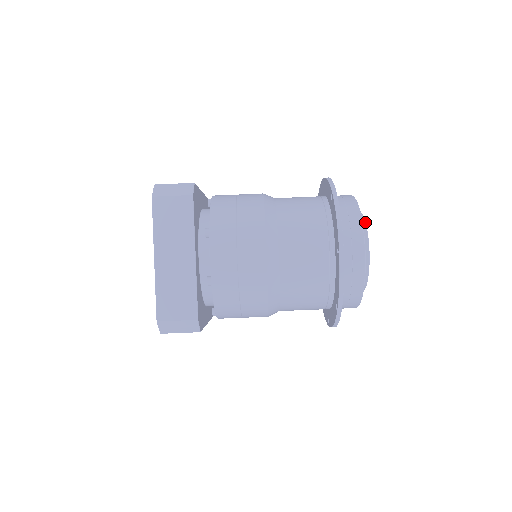
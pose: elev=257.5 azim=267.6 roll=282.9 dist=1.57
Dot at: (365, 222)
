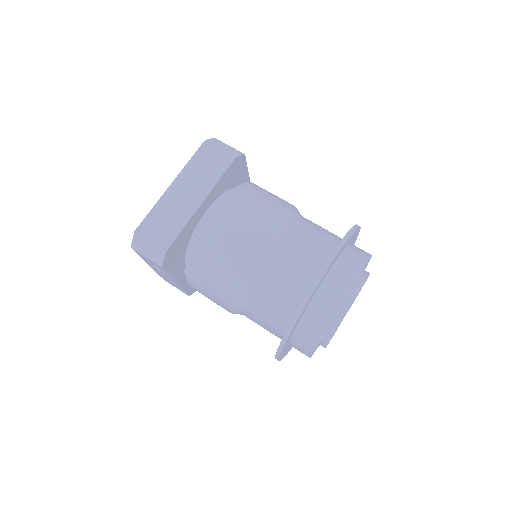
Dot at: (366, 278)
